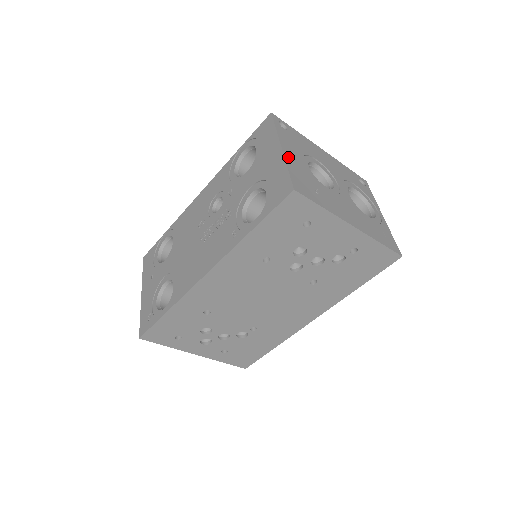
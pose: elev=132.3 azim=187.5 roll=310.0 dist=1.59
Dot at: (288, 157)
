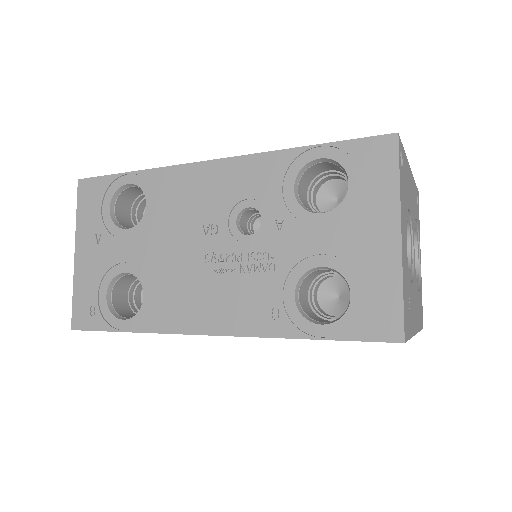
Dot at: (403, 255)
